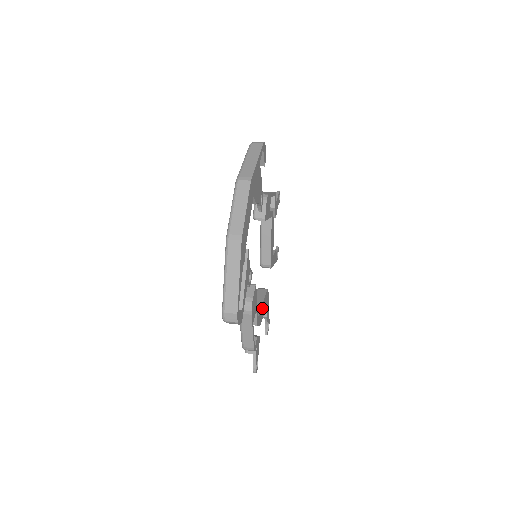
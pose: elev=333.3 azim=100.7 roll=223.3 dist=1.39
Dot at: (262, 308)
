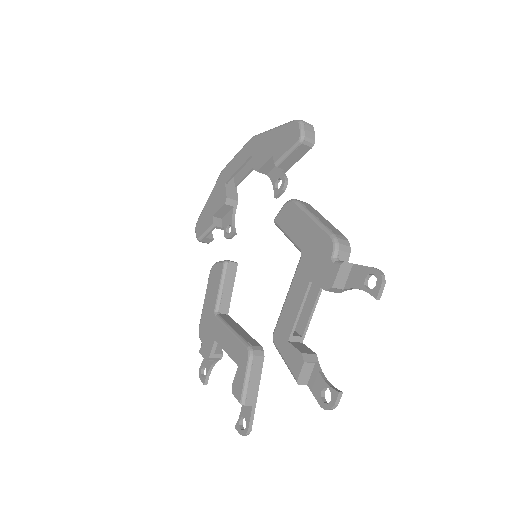
Dot at: occluded
